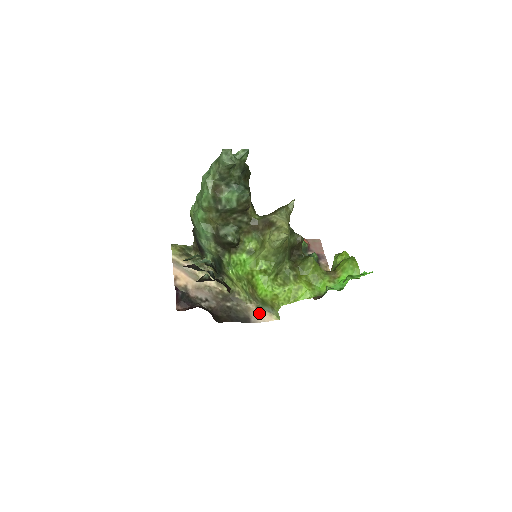
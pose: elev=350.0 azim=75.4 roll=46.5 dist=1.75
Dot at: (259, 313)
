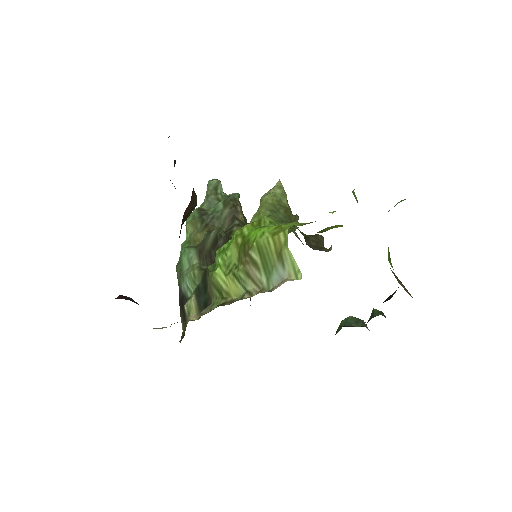
Dot at: (264, 292)
